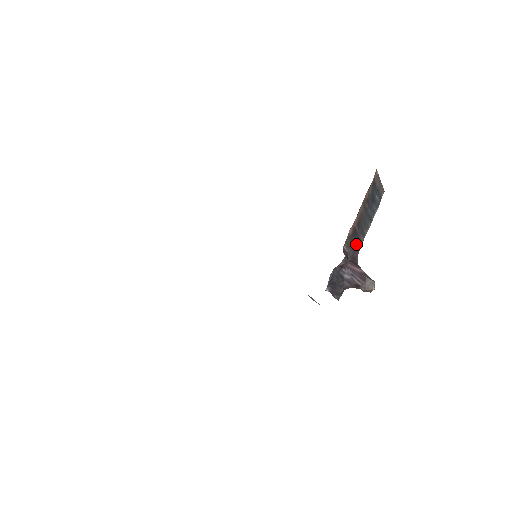
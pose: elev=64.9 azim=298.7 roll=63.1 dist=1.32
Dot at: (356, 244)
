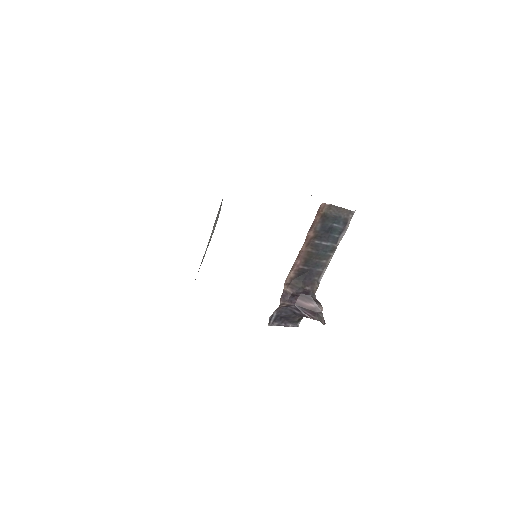
Dot at: (309, 279)
